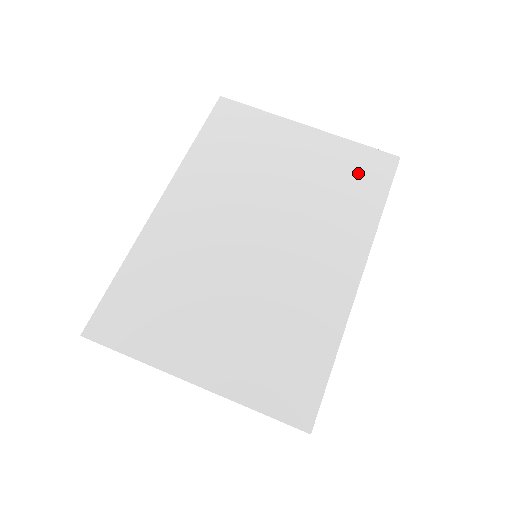
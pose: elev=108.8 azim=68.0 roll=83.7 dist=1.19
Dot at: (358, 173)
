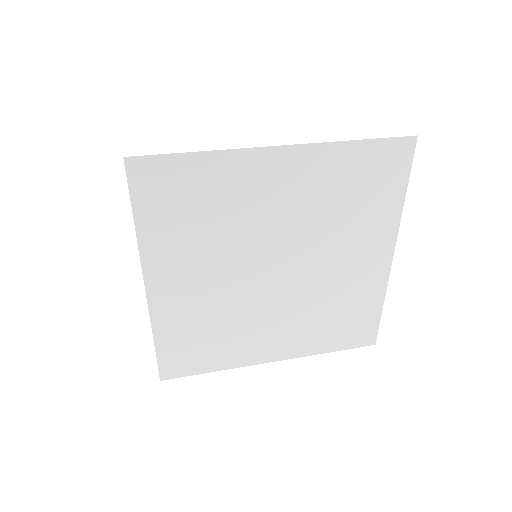
Dot at: occluded
